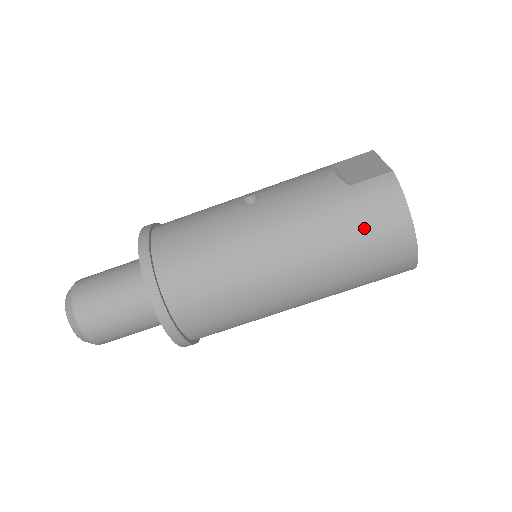
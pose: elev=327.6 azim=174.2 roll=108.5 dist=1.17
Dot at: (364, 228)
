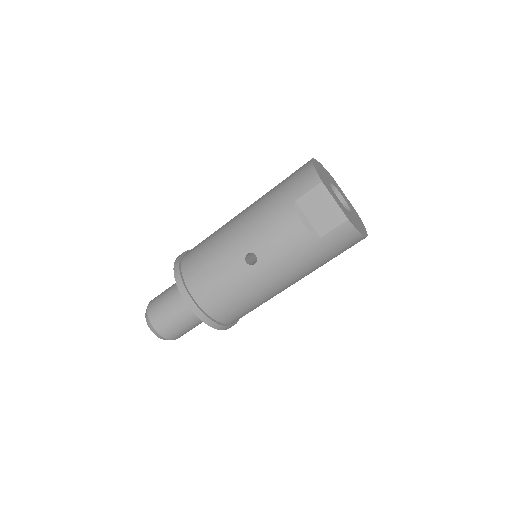
Dot at: (336, 253)
